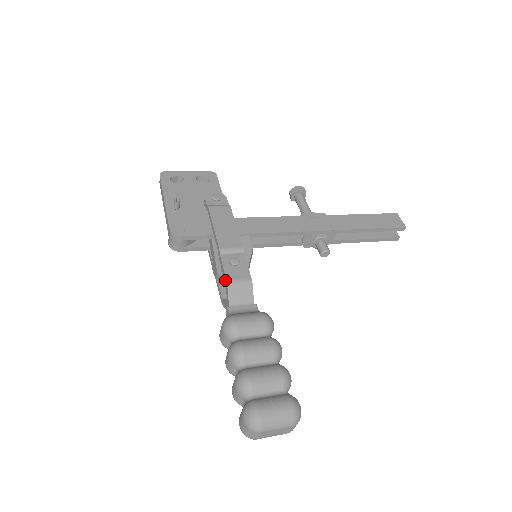
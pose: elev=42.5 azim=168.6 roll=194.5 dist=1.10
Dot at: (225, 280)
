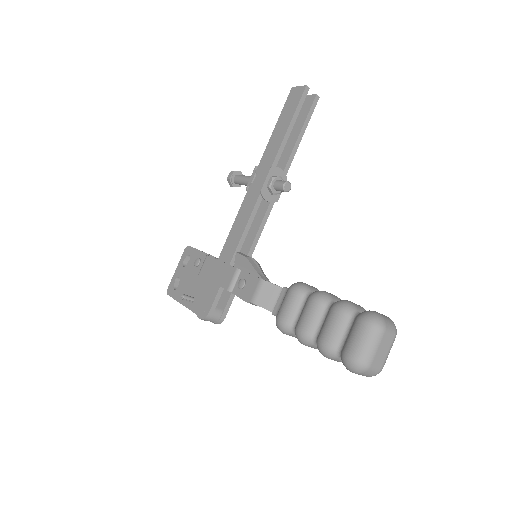
Dot at: occluded
